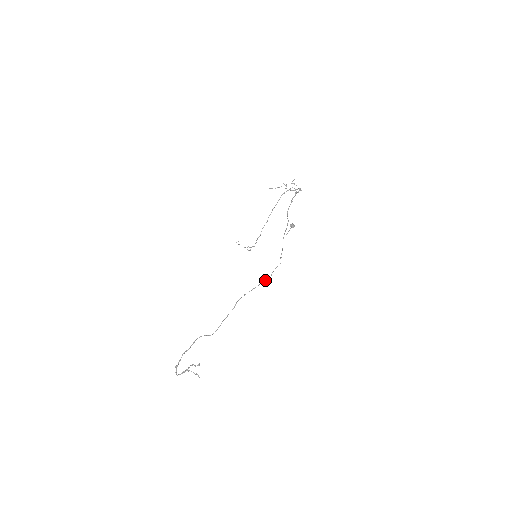
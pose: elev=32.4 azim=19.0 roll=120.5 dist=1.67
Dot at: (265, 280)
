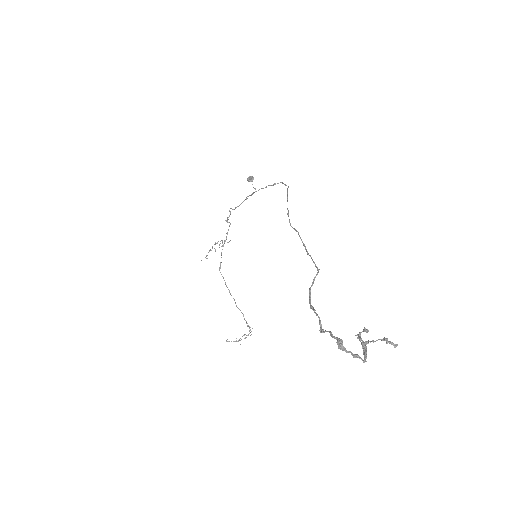
Dot at: (287, 190)
